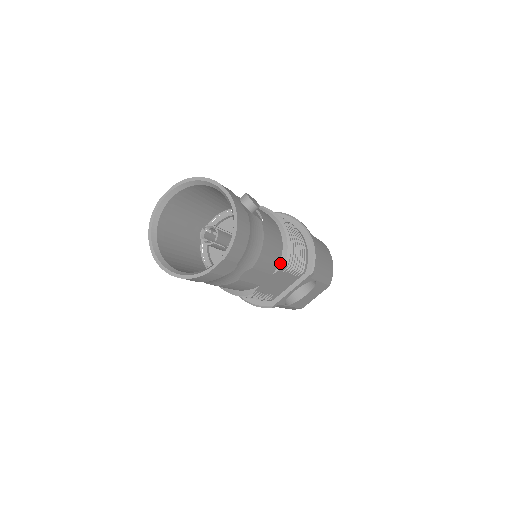
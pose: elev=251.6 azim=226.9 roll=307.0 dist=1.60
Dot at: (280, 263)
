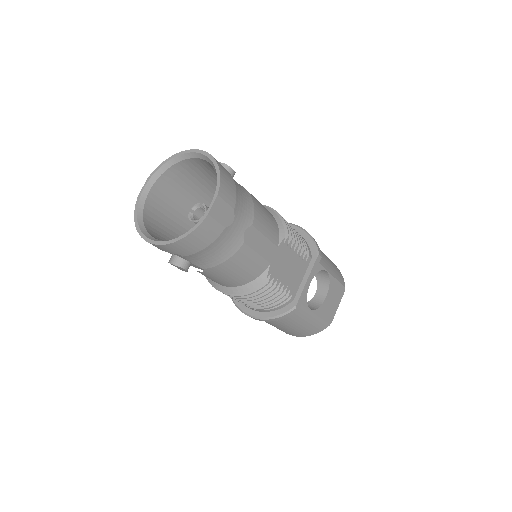
Dot at: (280, 234)
